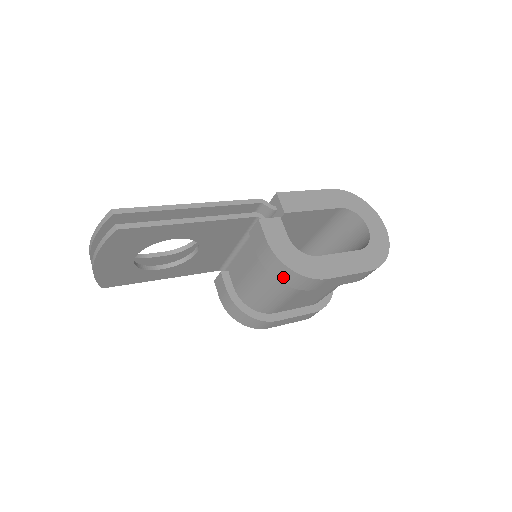
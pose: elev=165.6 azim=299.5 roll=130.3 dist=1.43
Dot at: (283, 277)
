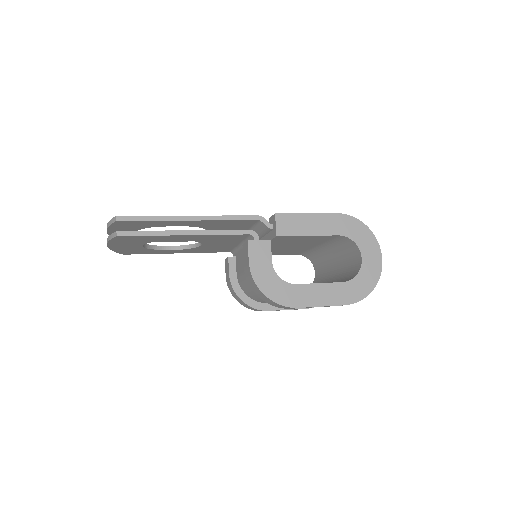
Dot at: (260, 295)
